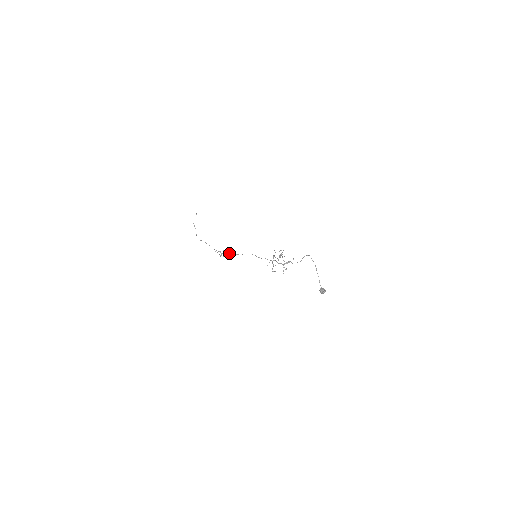
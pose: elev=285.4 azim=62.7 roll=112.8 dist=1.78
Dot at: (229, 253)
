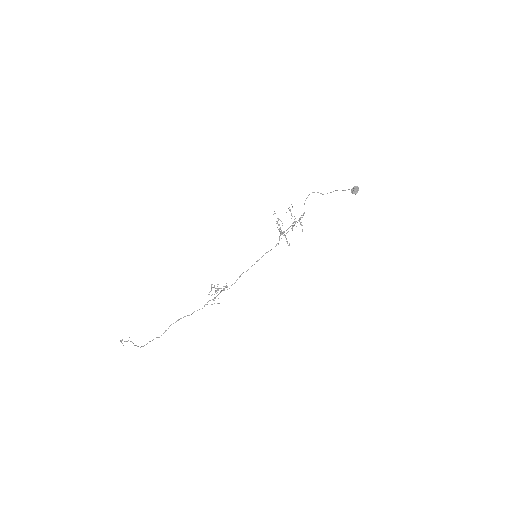
Dot at: (220, 291)
